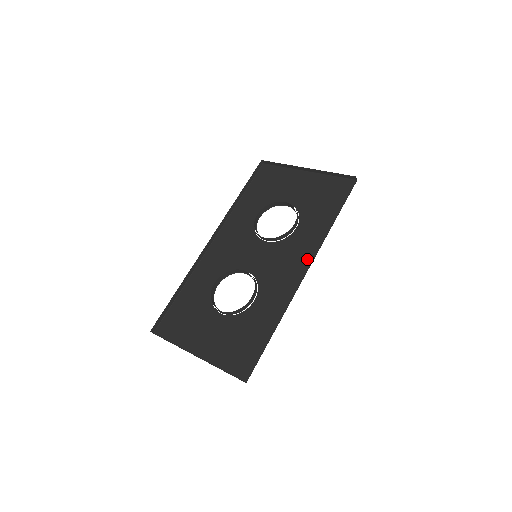
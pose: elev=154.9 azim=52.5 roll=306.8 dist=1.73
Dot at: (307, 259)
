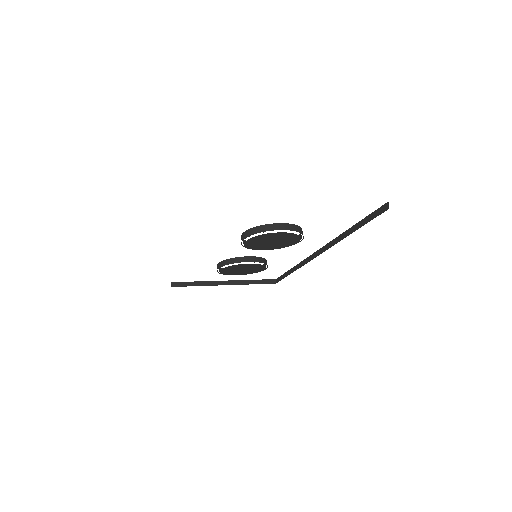
Dot at: occluded
